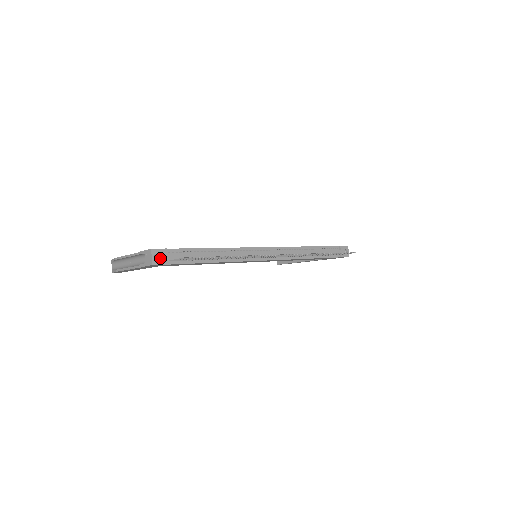
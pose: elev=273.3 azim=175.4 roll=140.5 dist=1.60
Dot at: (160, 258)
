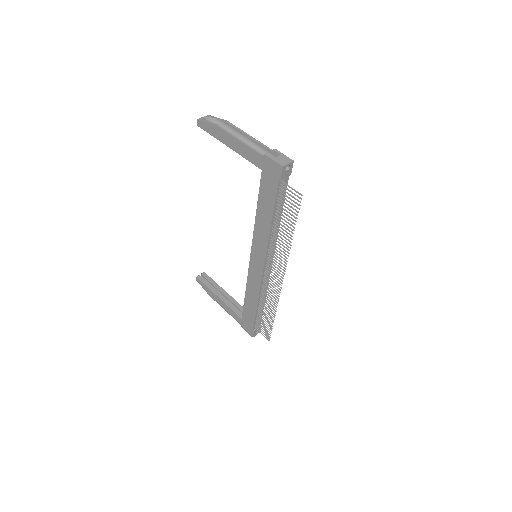
Dot at: (286, 171)
